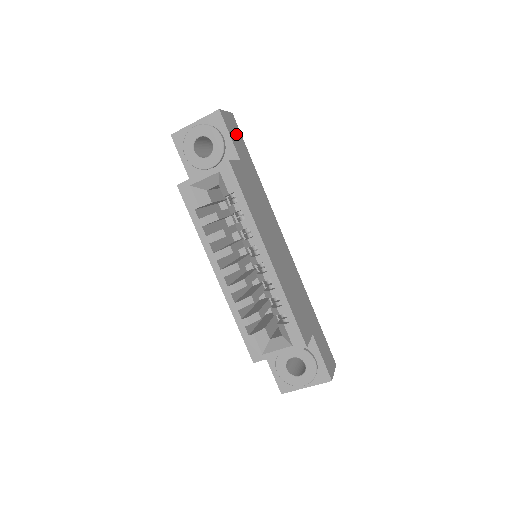
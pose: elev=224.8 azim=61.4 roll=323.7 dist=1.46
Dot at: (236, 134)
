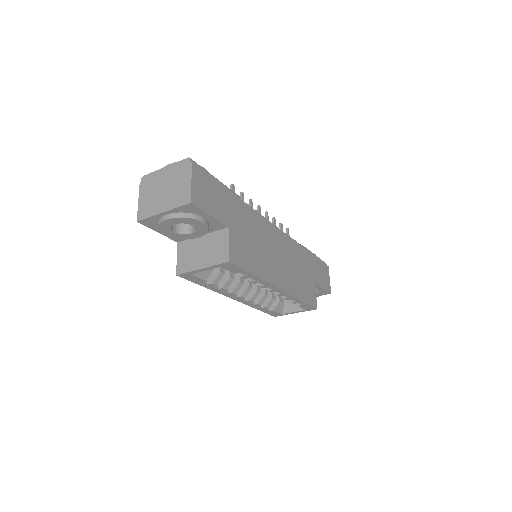
Dot at: (209, 192)
